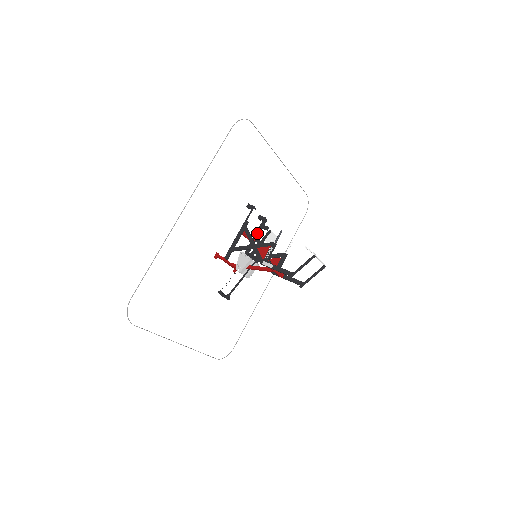
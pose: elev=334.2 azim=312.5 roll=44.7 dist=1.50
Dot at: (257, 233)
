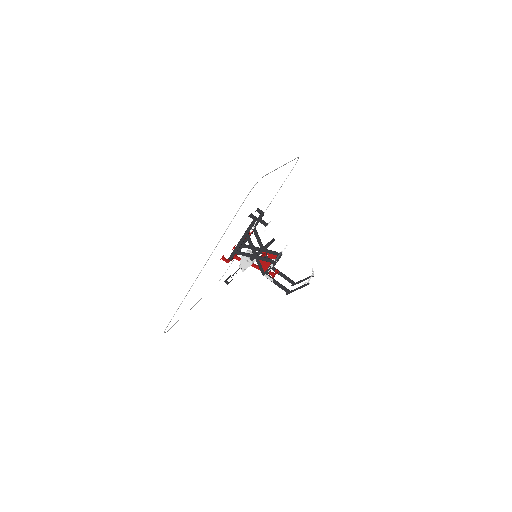
Dot at: (255, 226)
